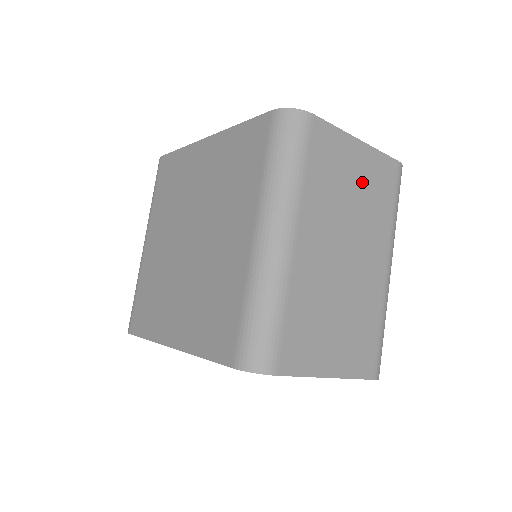
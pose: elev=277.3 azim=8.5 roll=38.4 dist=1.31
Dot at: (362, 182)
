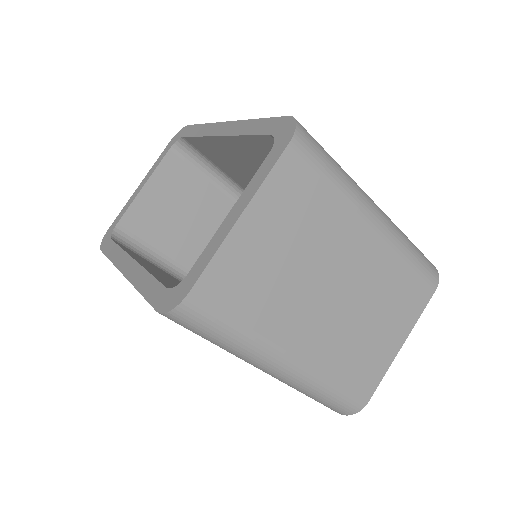
Dot at: (284, 233)
